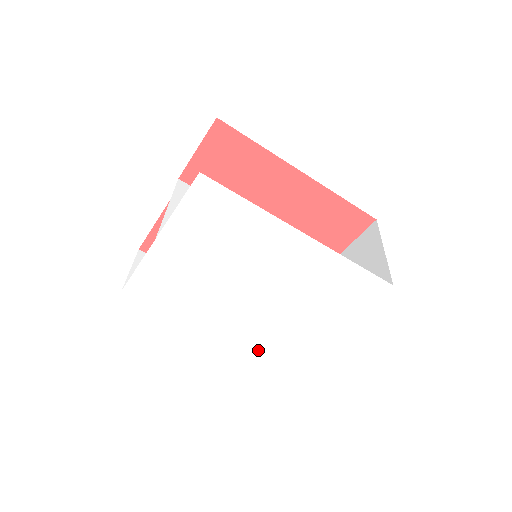
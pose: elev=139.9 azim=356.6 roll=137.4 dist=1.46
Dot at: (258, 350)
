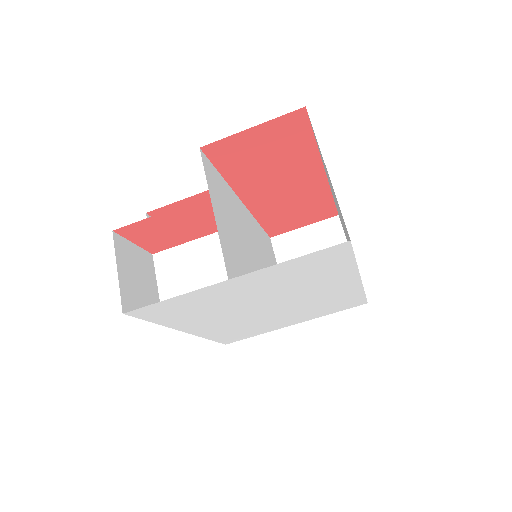
Dot at: (214, 338)
